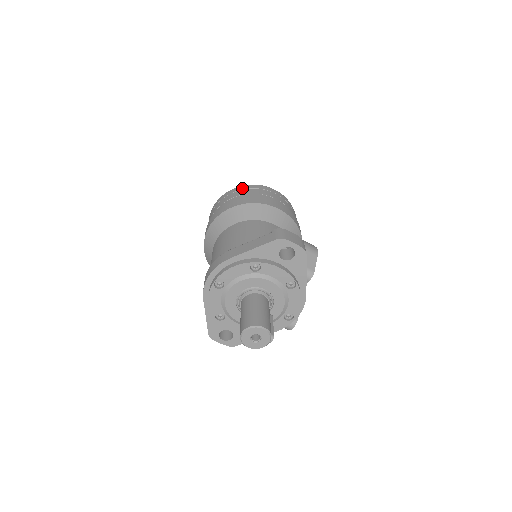
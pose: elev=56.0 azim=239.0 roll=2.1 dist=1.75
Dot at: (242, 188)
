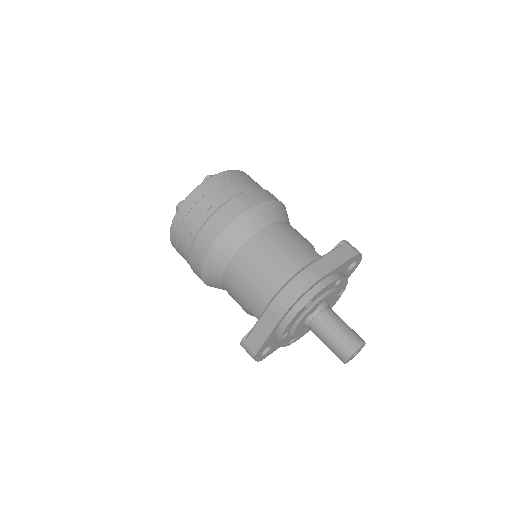
Dot at: (234, 174)
